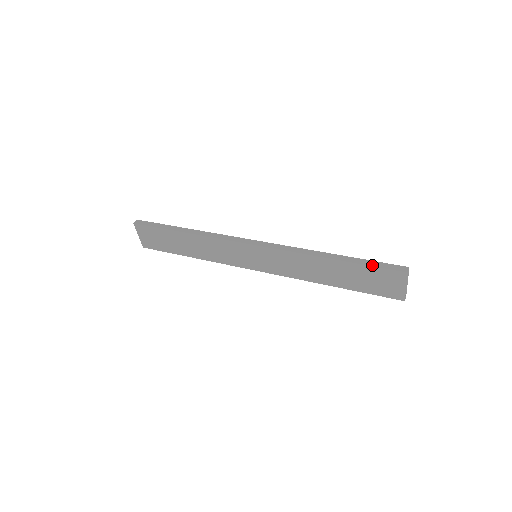
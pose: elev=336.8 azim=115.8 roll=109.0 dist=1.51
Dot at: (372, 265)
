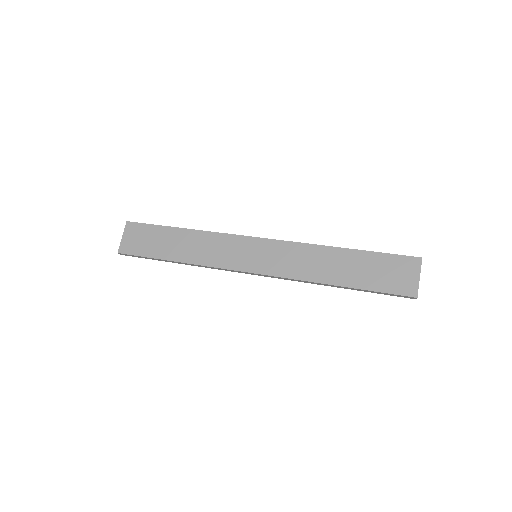
Dot at: (385, 253)
